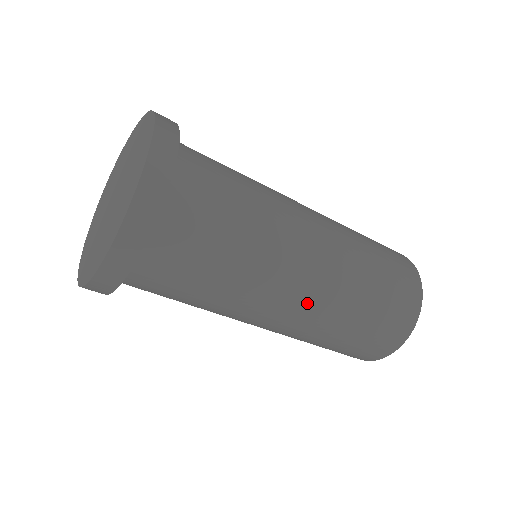
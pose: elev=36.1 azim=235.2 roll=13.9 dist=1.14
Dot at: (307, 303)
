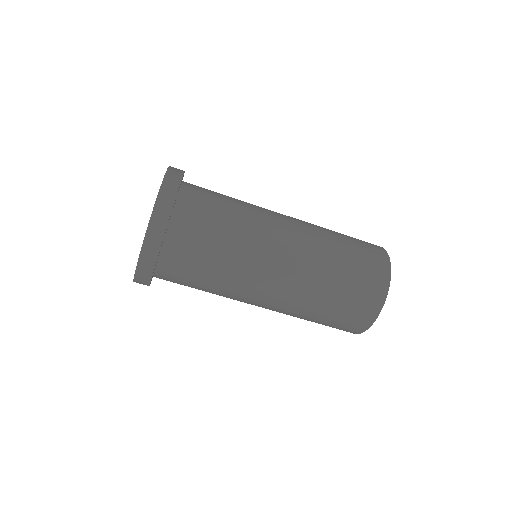
Dot at: (298, 237)
